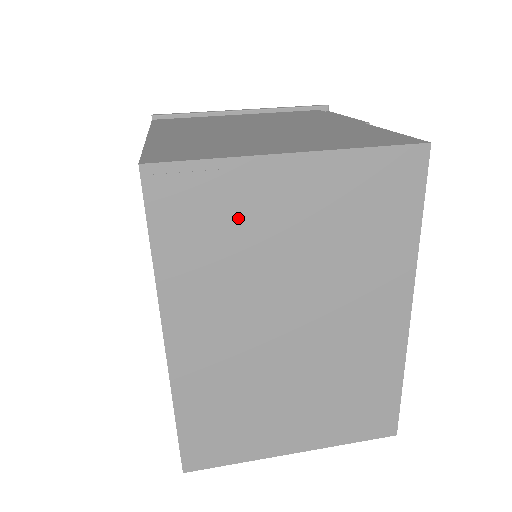
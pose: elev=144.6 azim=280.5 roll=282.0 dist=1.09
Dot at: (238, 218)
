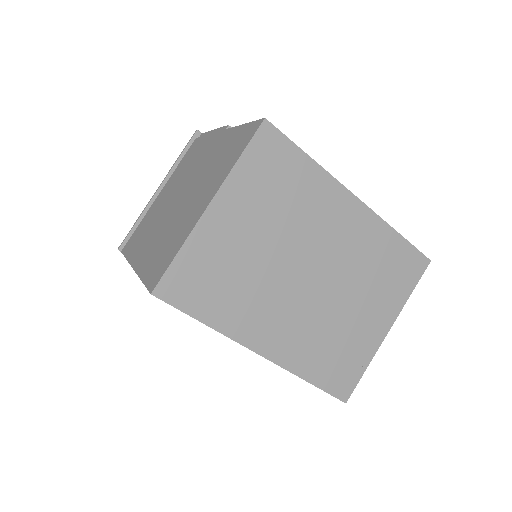
Dot at: (222, 261)
